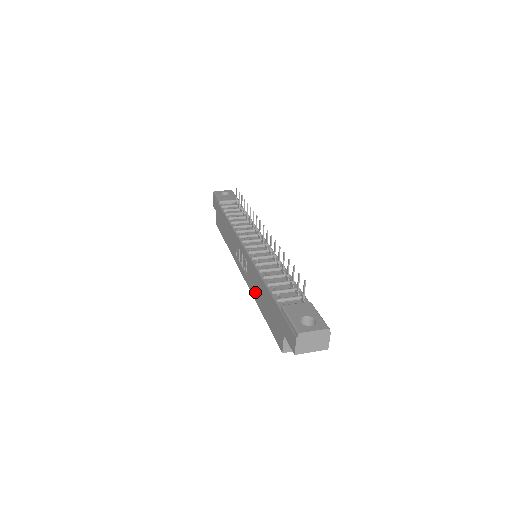
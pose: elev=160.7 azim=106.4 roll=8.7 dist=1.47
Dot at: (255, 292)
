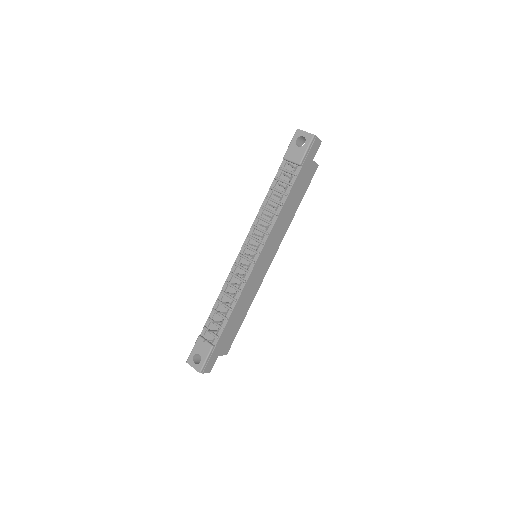
Dot at: occluded
